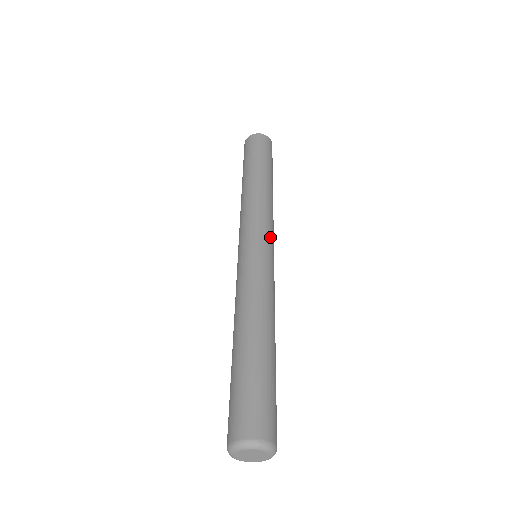
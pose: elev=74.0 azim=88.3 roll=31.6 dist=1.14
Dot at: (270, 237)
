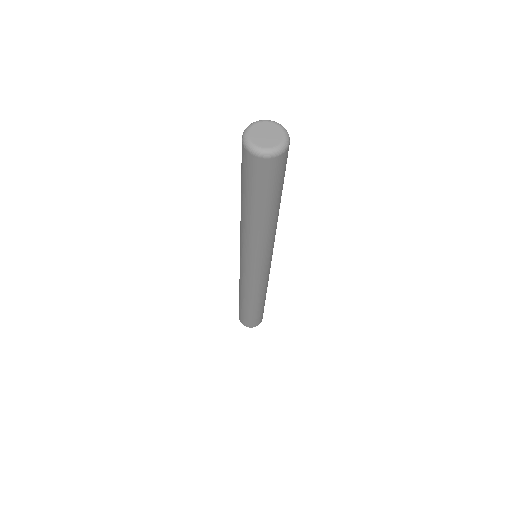
Dot at: occluded
